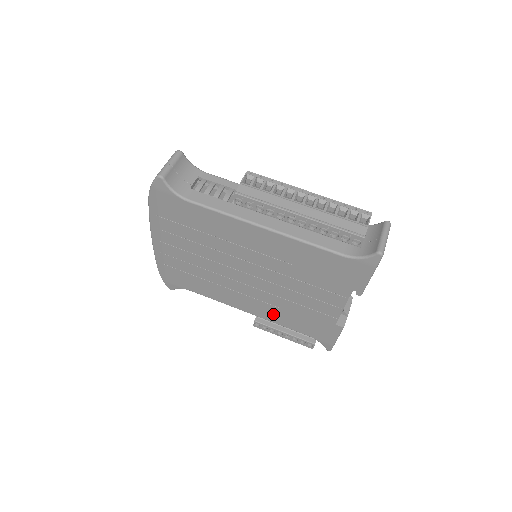
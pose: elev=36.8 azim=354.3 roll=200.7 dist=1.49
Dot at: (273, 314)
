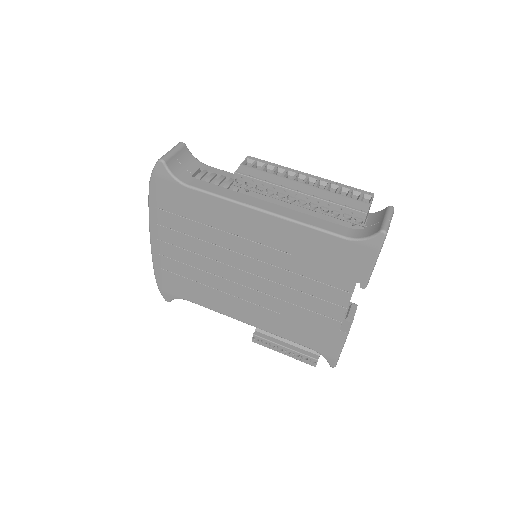
Dot at: (273, 323)
